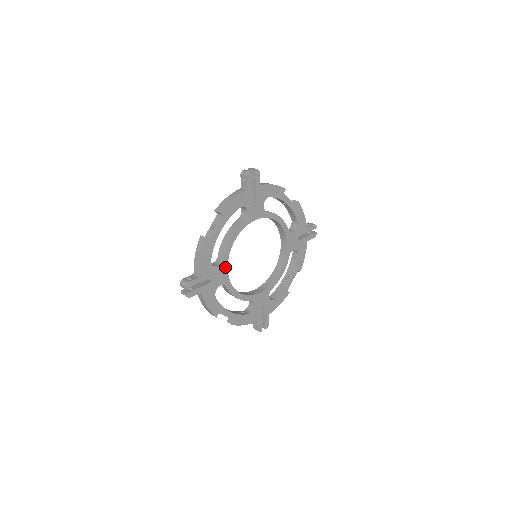
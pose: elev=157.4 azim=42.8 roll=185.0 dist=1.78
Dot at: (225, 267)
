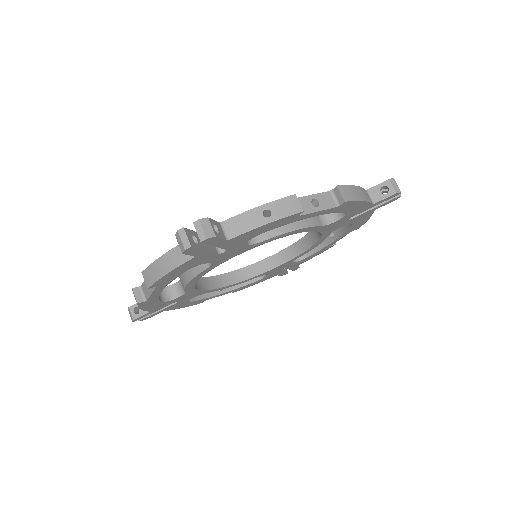
Dot at: (193, 291)
